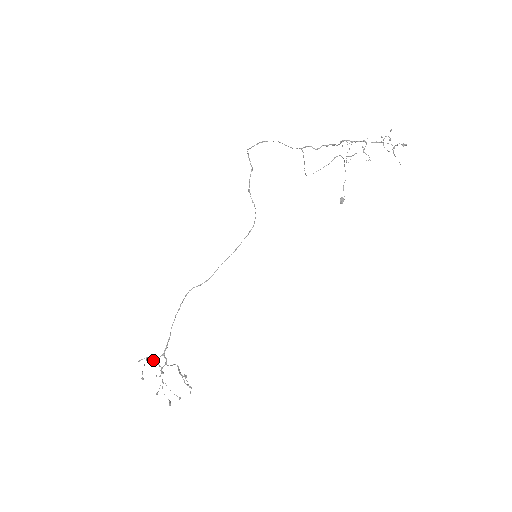
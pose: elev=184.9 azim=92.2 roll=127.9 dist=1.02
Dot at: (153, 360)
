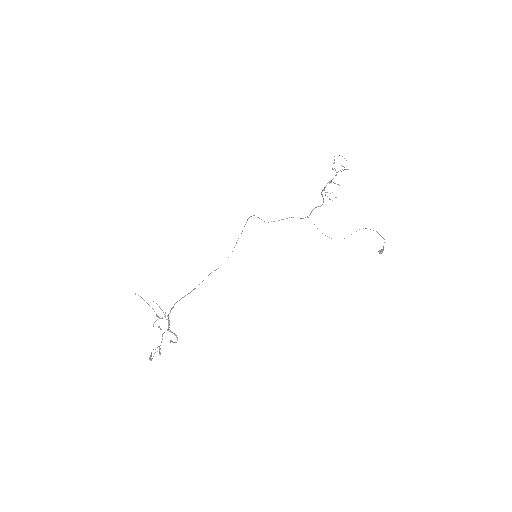
Dot at: occluded
